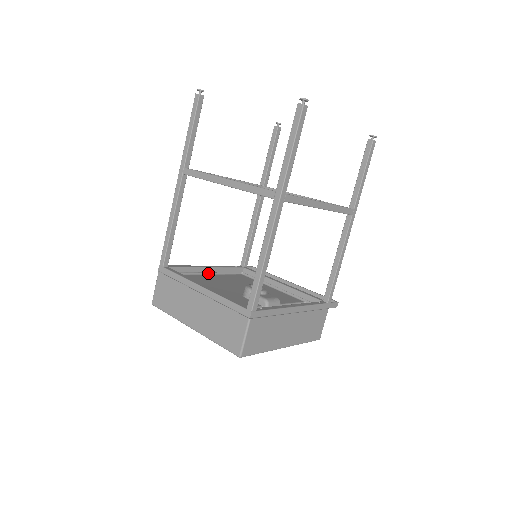
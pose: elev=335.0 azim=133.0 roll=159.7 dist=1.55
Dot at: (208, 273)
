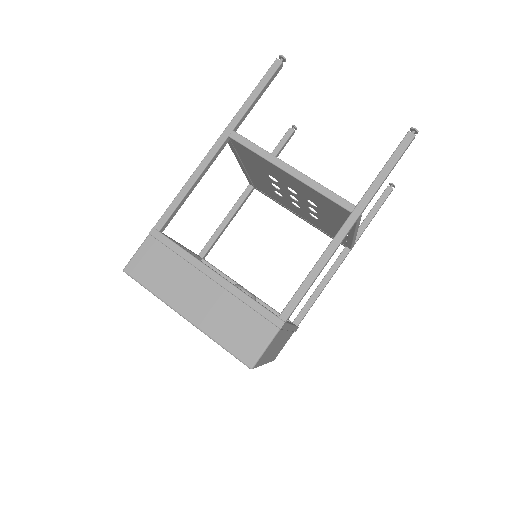
Dot at: occluded
